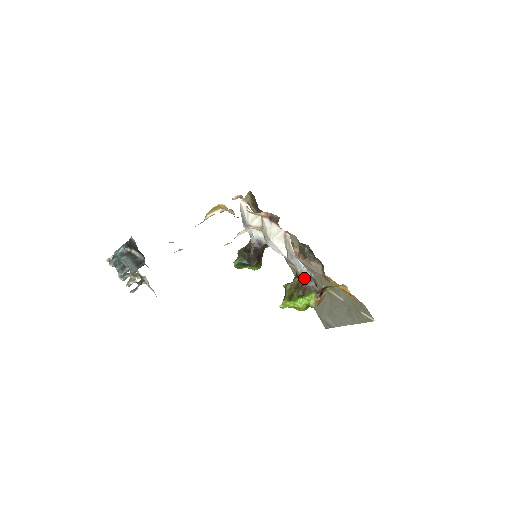
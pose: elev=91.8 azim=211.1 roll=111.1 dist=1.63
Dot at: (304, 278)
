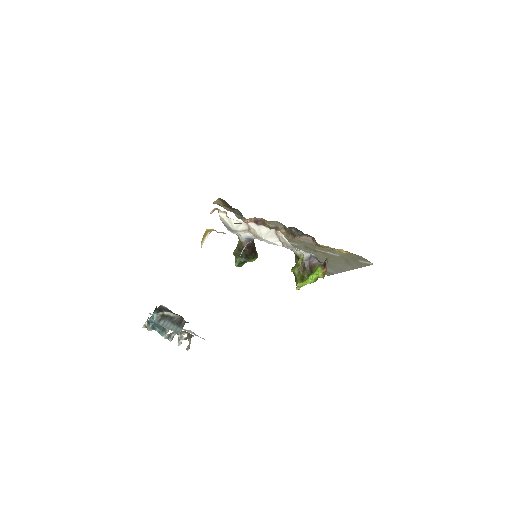
Dot at: (307, 259)
